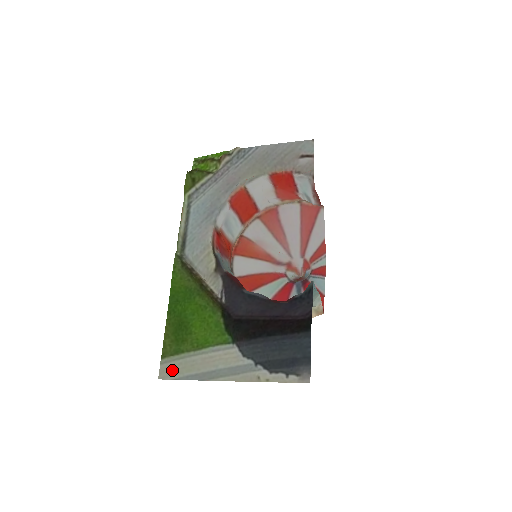
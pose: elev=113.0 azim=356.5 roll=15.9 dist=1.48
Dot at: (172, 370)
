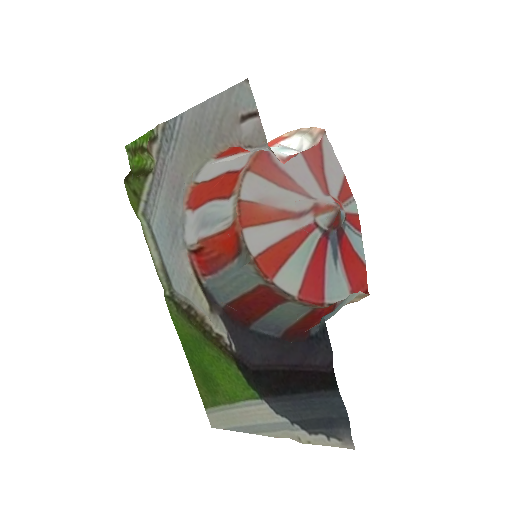
Dot at: (219, 421)
